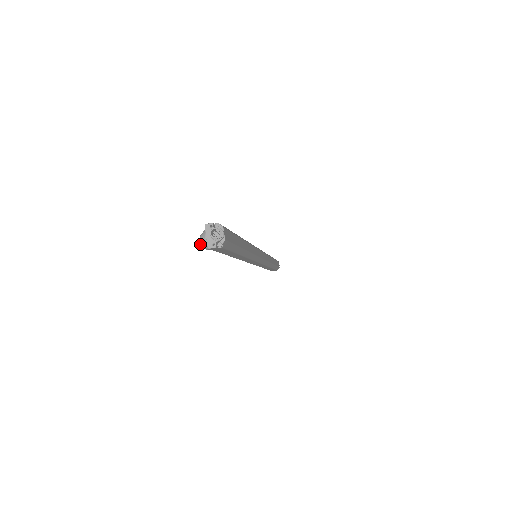
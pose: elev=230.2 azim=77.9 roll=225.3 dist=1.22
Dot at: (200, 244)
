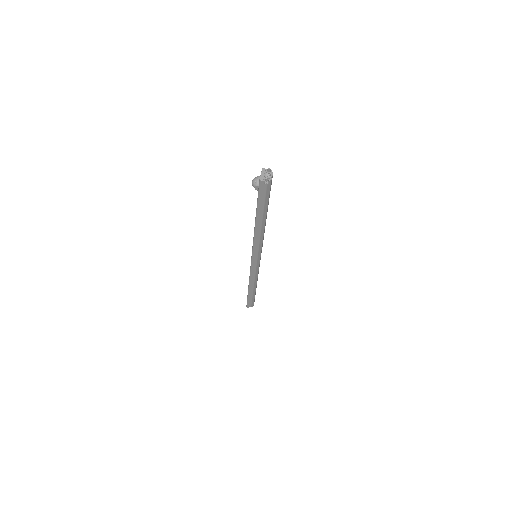
Dot at: (252, 182)
